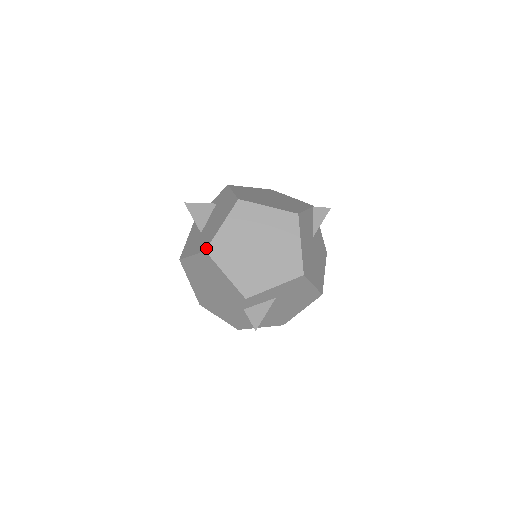
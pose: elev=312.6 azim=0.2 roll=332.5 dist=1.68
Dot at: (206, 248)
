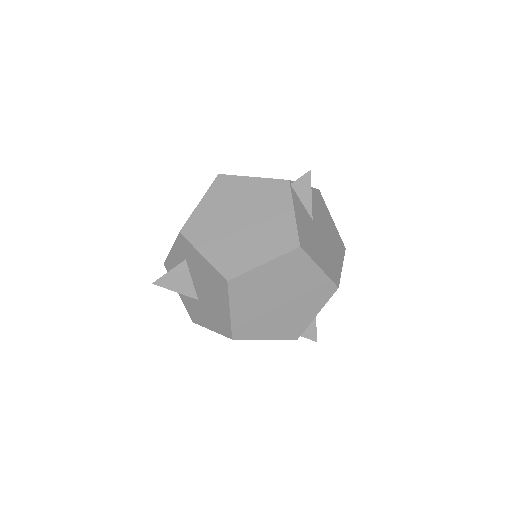
Dot at: (231, 337)
